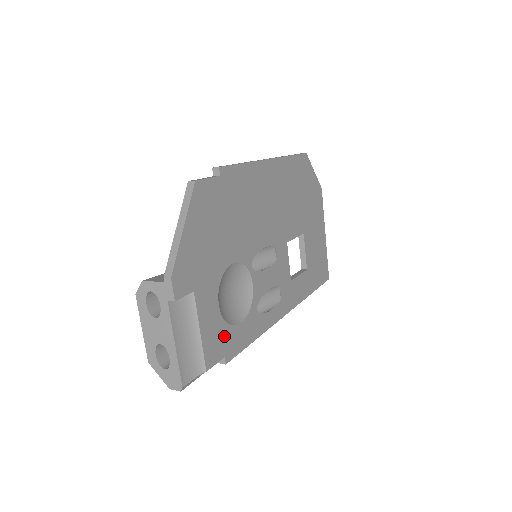
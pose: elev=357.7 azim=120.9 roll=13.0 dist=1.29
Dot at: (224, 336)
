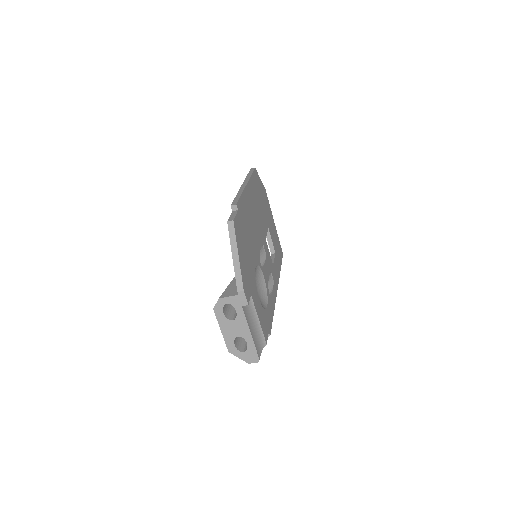
Dot at: (265, 318)
